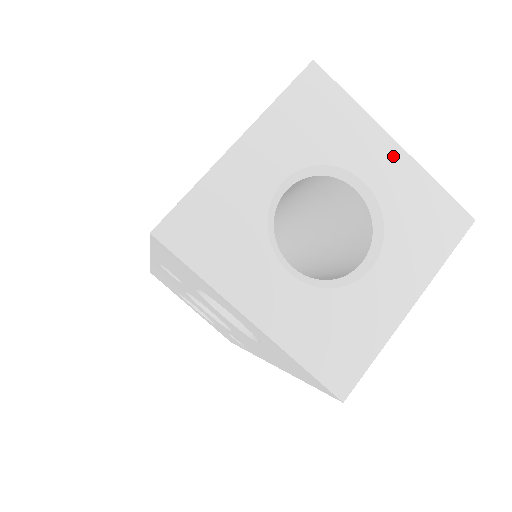
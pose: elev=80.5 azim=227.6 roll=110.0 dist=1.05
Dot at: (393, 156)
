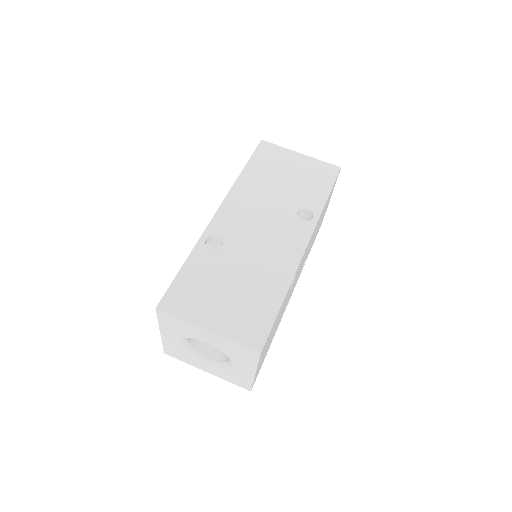
Dot at: (249, 373)
